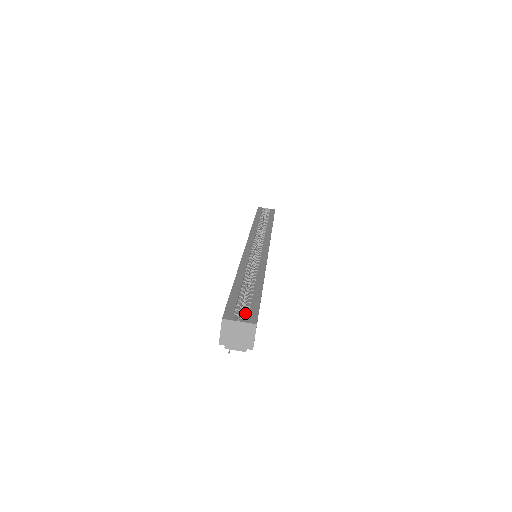
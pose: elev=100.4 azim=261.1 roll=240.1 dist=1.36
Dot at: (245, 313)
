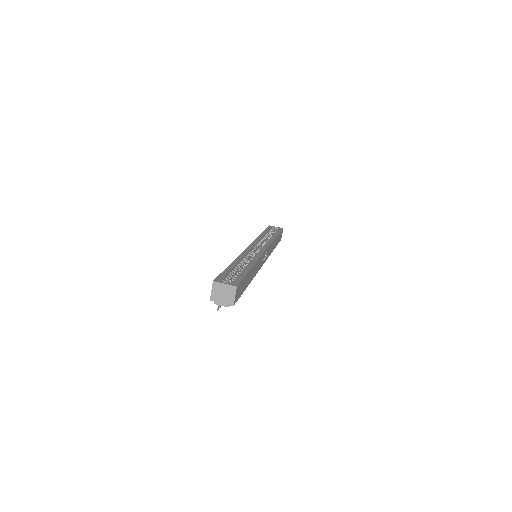
Dot at: (231, 281)
